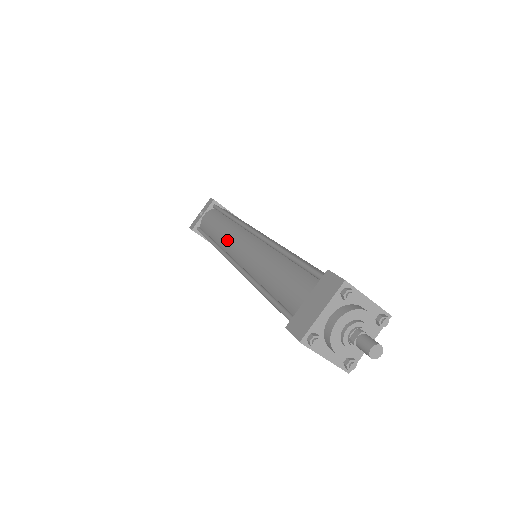
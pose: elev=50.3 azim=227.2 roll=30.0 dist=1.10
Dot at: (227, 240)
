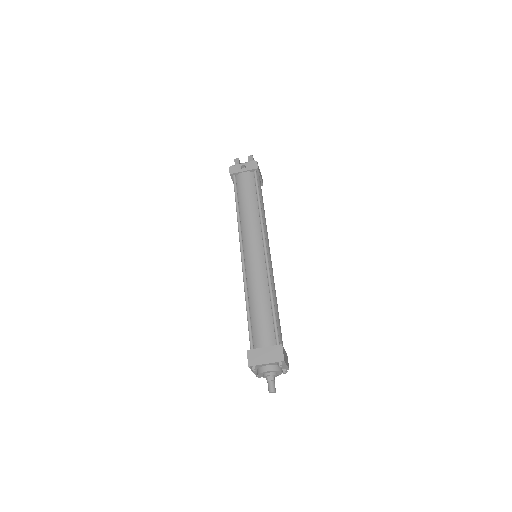
Dot at: (248, 232)
